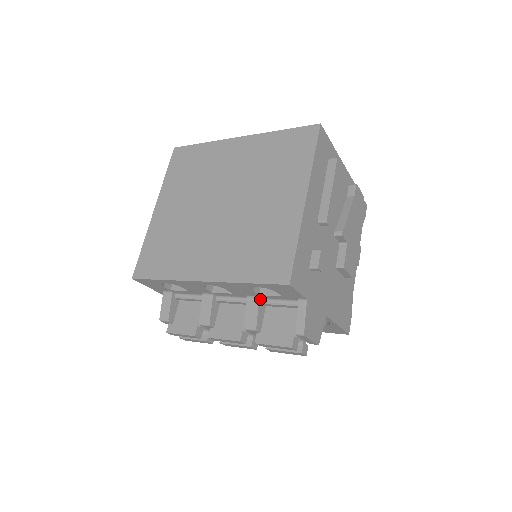
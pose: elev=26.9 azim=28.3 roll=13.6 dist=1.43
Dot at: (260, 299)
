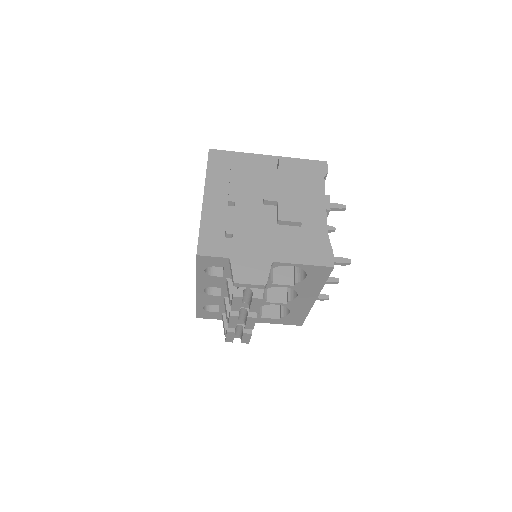
Dot at: (229, 279)
